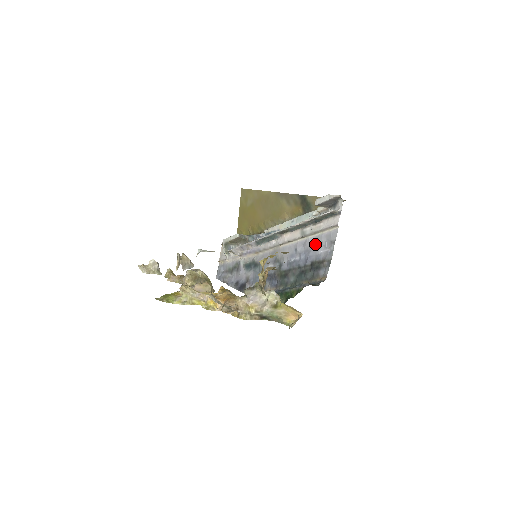
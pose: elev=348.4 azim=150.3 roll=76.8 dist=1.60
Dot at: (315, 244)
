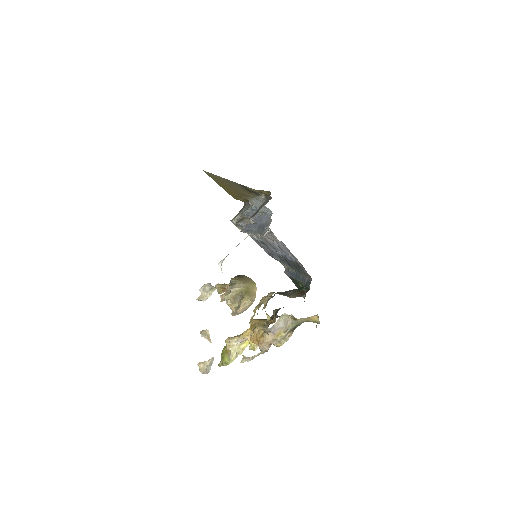
Dot at: (281, 248)
